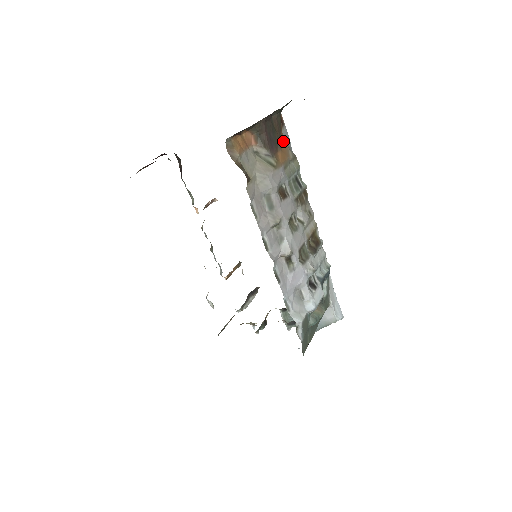
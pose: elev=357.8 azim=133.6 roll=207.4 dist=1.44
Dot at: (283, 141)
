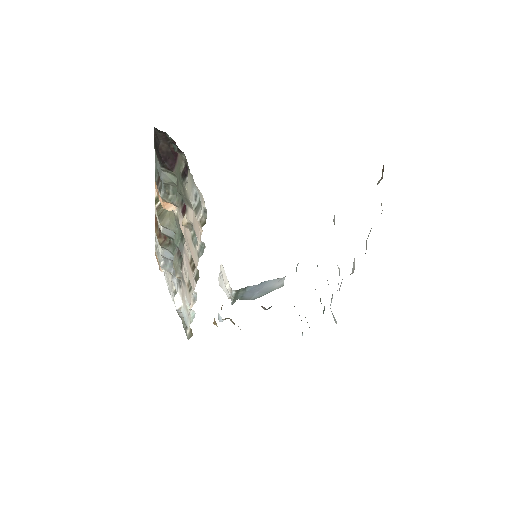
Dot at: occluded
